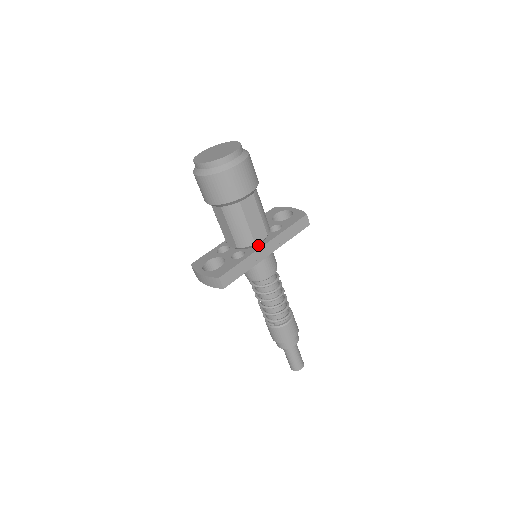
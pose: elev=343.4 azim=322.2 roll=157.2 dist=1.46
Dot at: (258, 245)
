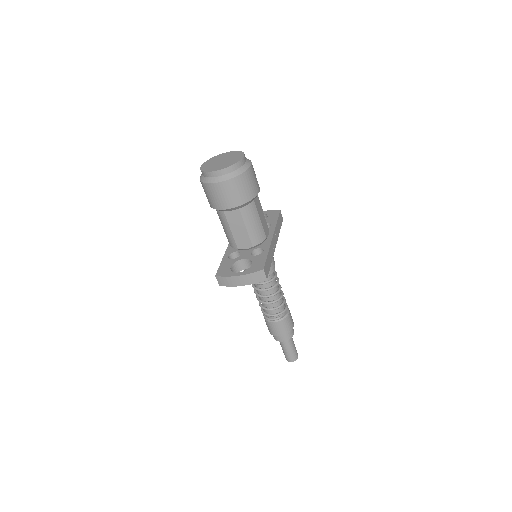
Dot at: (267, 240)
